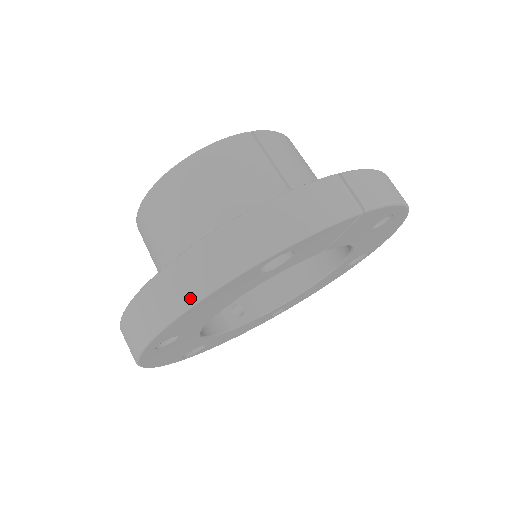
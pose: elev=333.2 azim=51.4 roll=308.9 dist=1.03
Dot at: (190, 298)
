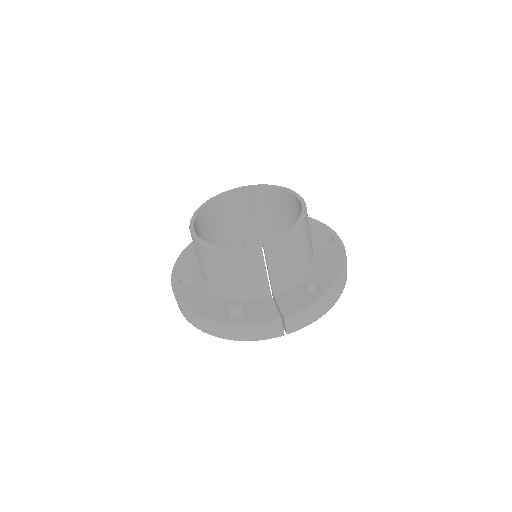
Dot at: (197, 327)
